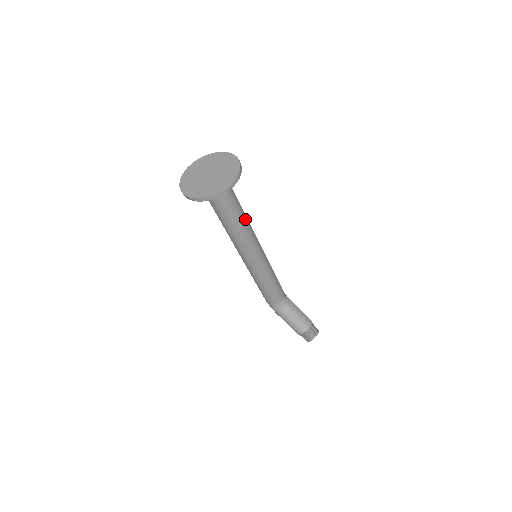
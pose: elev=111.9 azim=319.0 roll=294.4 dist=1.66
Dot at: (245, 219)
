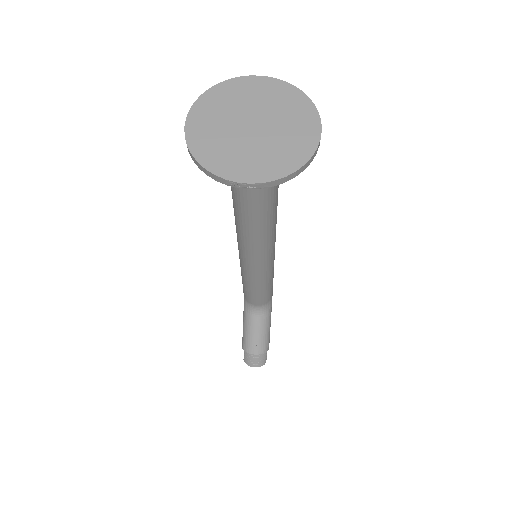
Dot at: (266, 219)
